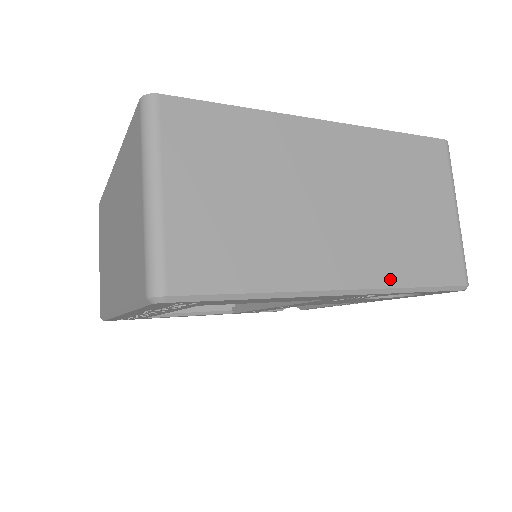
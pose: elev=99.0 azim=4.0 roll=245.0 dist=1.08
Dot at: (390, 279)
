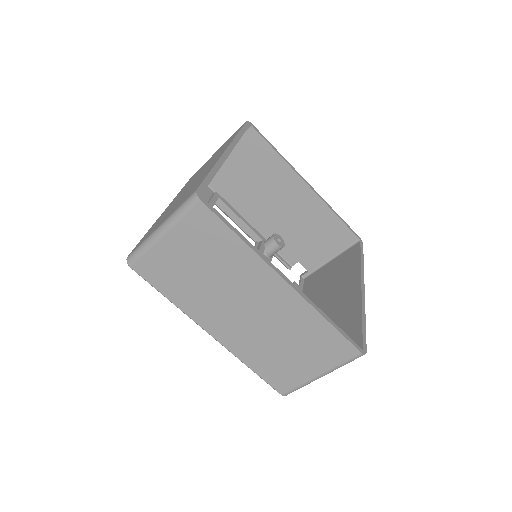
Dot at: (241, 355)
